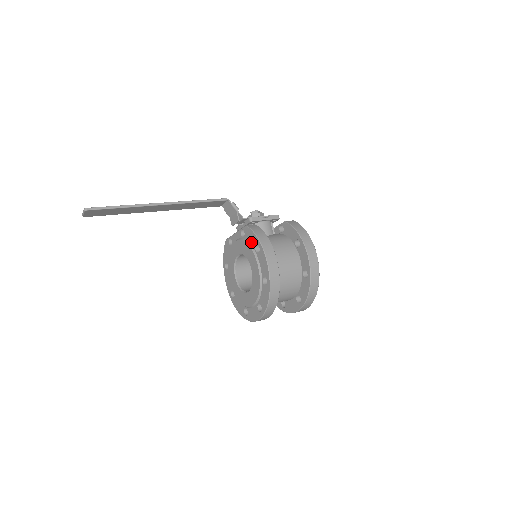
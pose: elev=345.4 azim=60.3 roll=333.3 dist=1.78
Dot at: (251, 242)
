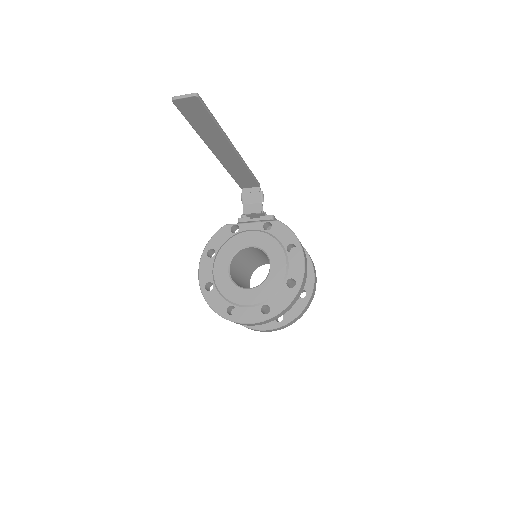
Dot at: (282, 239)
